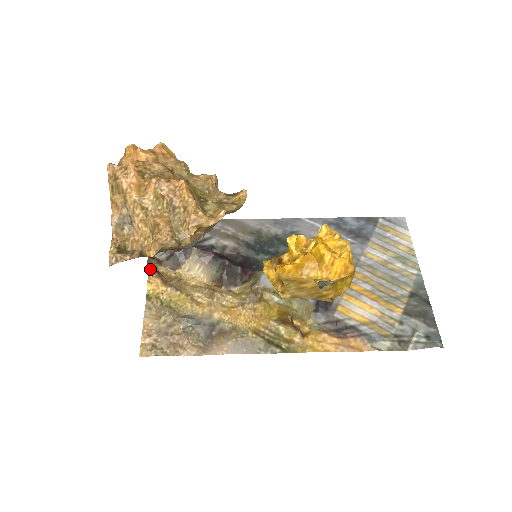
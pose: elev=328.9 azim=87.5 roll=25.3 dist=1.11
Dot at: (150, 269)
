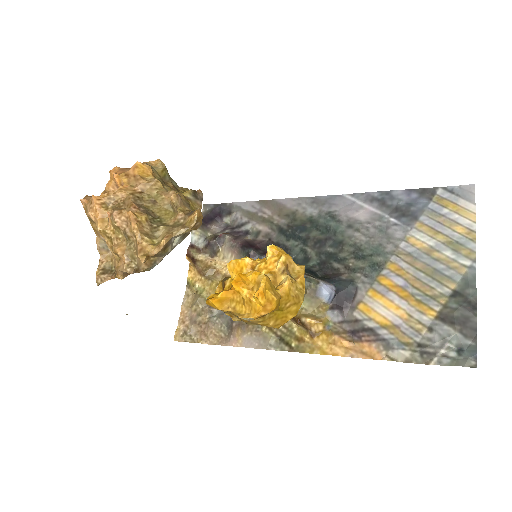
Dot at: (188, 259)
